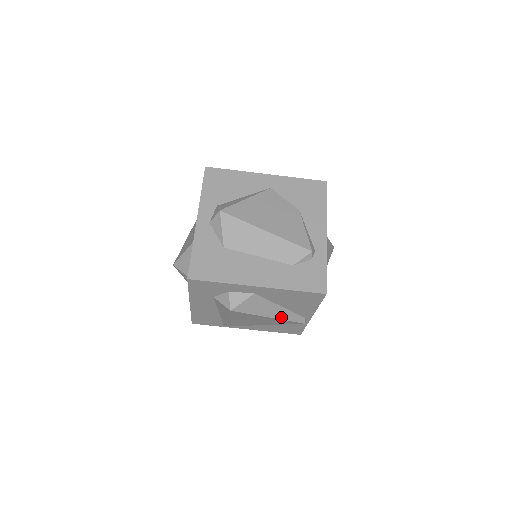
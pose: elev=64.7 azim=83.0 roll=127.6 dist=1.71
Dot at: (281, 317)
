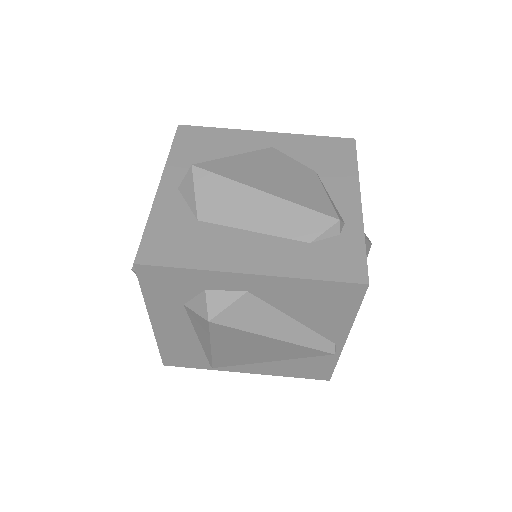
Dot at: (295, 340)
